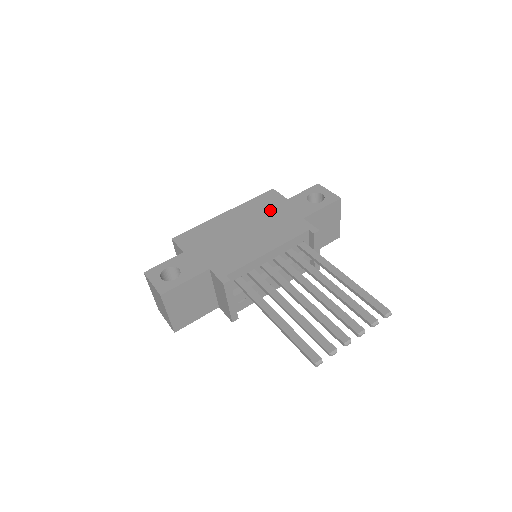
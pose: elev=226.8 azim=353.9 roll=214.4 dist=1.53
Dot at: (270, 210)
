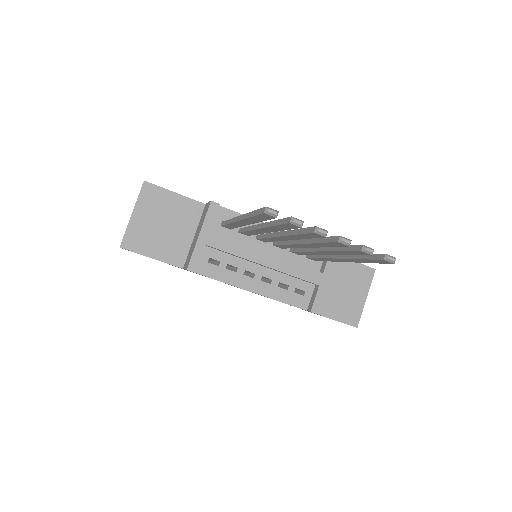
Dot at: occluded
